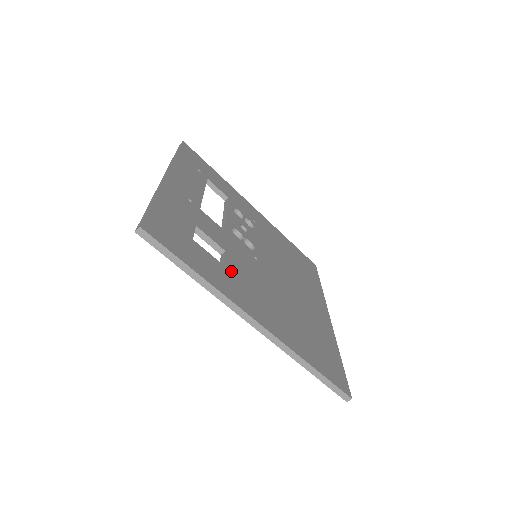
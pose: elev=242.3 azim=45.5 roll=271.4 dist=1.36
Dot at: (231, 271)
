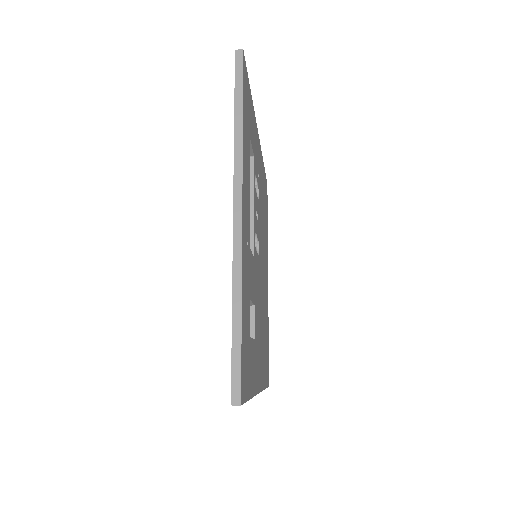
Dot at: occluded
